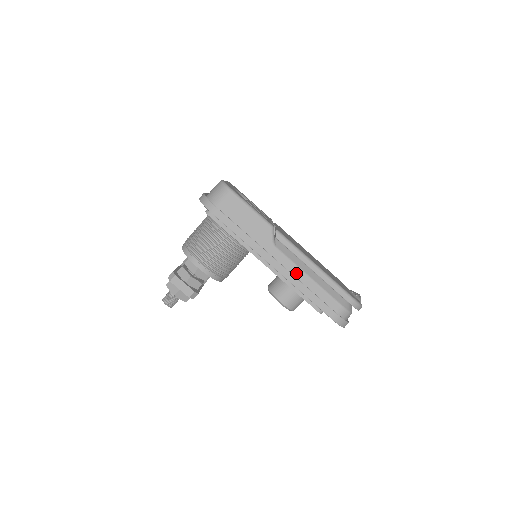
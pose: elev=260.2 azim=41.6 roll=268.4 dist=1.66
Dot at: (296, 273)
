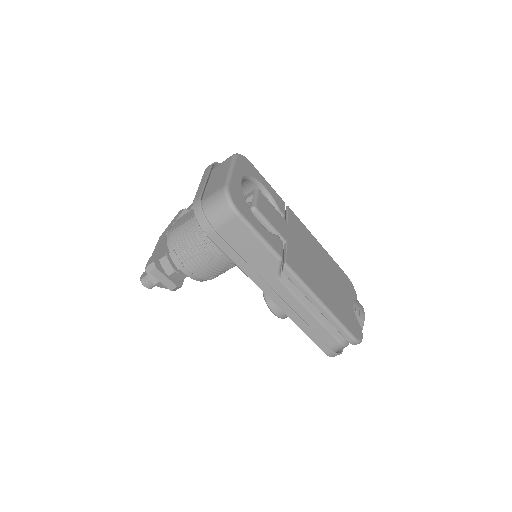
Dot at: (297, 308)
